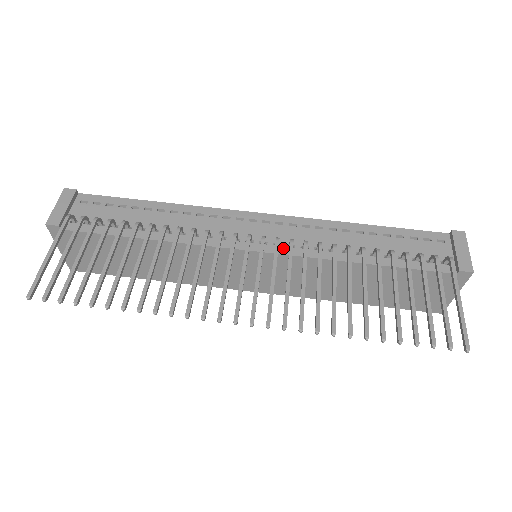
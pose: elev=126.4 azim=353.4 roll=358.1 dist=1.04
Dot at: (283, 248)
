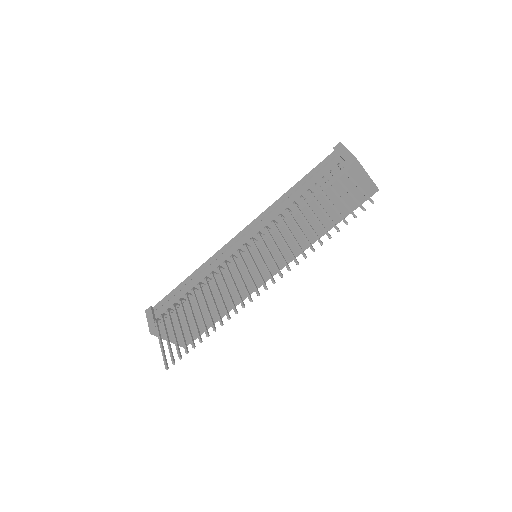
Dot at: (260, 240)
